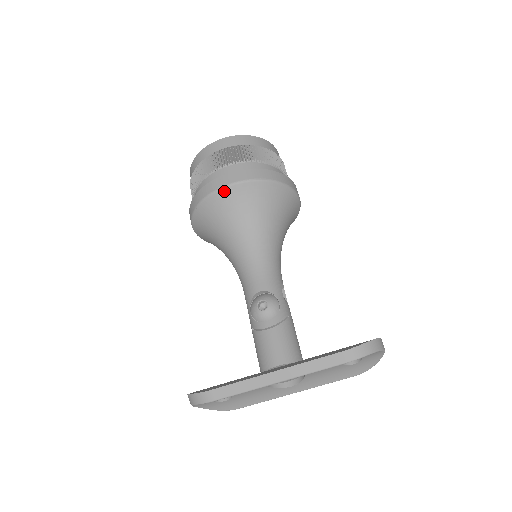
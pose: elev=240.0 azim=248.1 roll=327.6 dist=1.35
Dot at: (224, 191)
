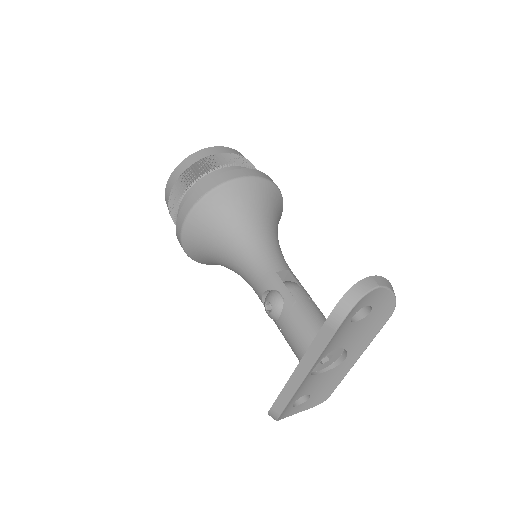
Dot at: (185, 232)
